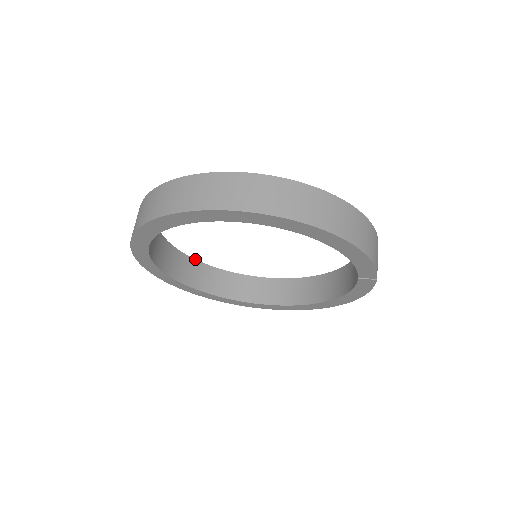
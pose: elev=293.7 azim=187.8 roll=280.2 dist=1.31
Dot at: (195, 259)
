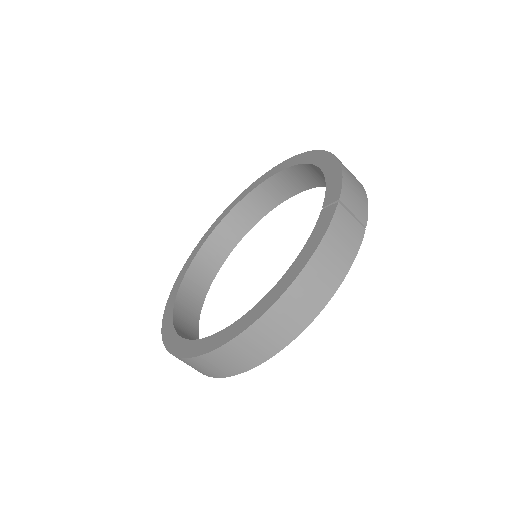
Dot at: (213, 230)
